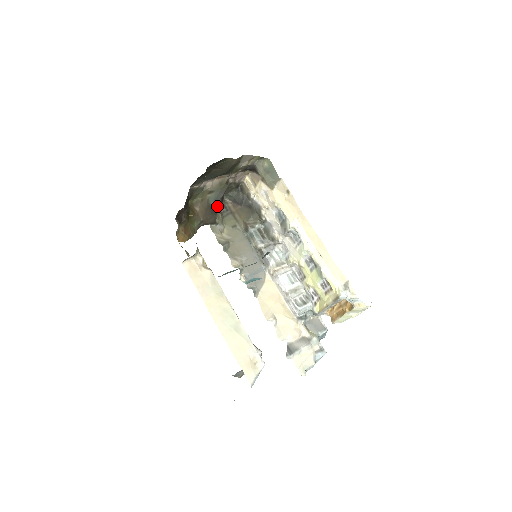
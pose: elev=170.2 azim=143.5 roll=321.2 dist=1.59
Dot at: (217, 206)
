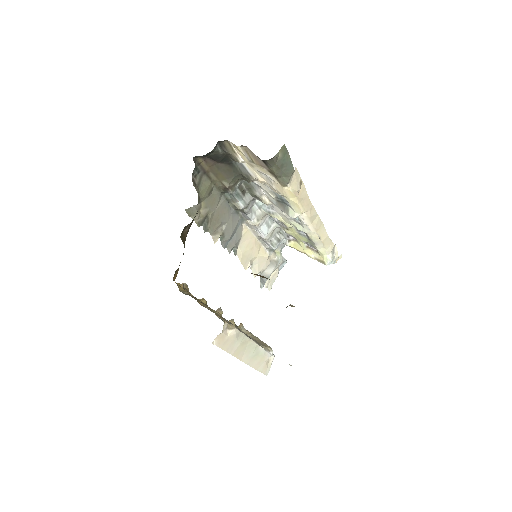
Dot at: occluded
